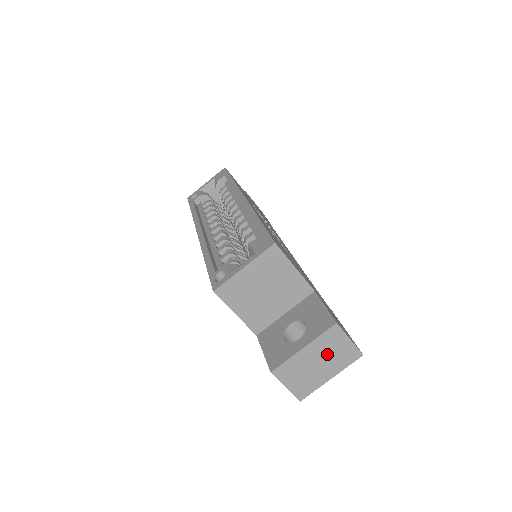
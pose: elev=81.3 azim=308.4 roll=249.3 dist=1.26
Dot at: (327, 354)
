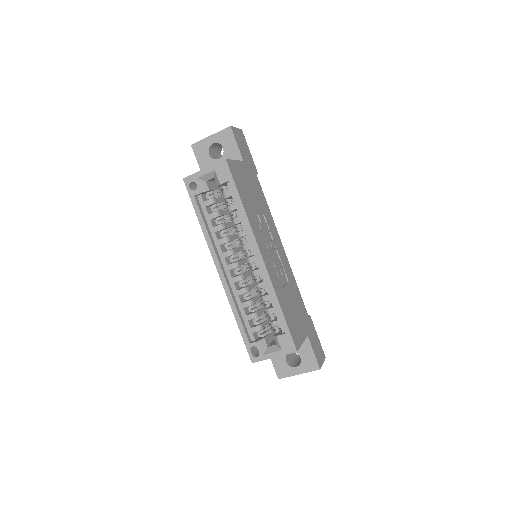
Dot at: occluded
